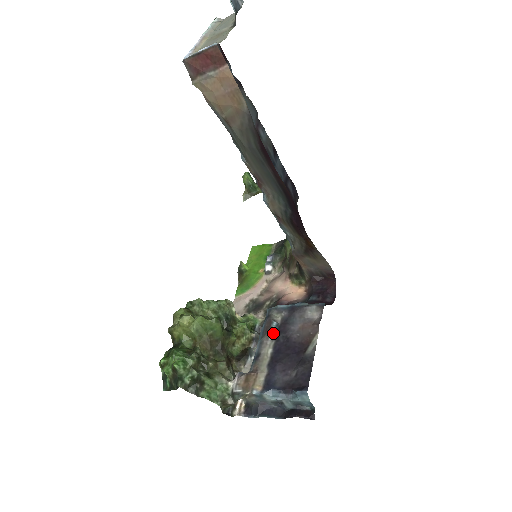
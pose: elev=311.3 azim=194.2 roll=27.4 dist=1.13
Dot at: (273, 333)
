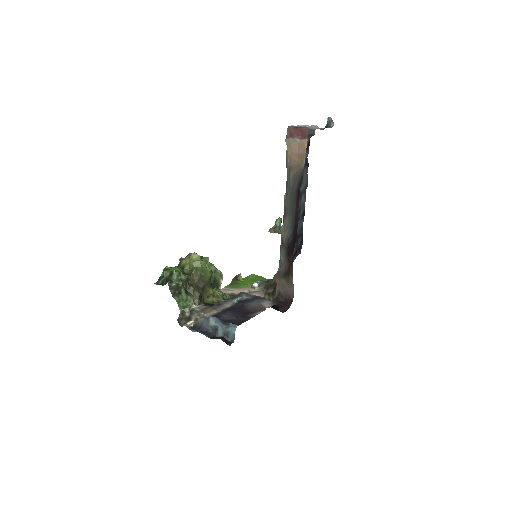
Dot at: (237, 300)
